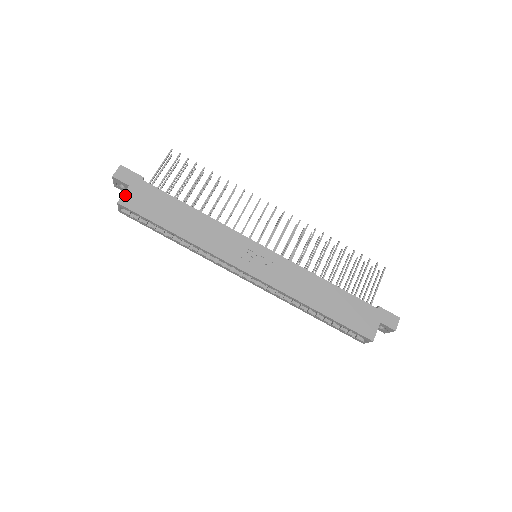
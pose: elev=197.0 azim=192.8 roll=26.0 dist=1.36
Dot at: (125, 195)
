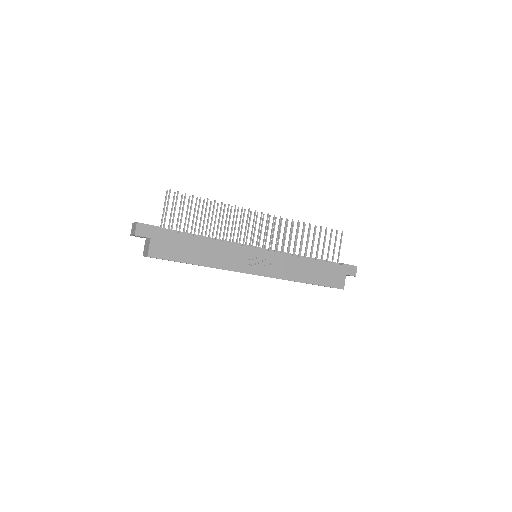
Dot at: (151, 248)
